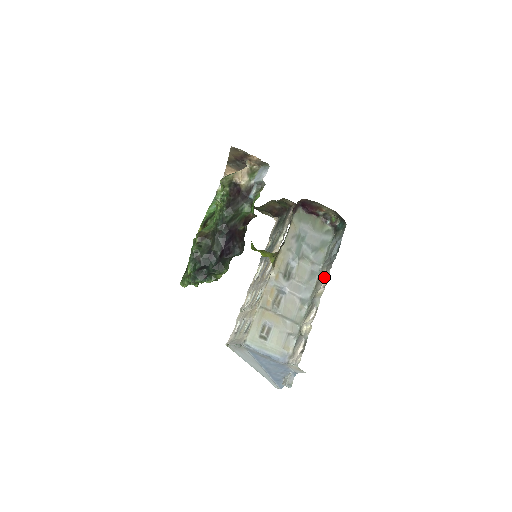
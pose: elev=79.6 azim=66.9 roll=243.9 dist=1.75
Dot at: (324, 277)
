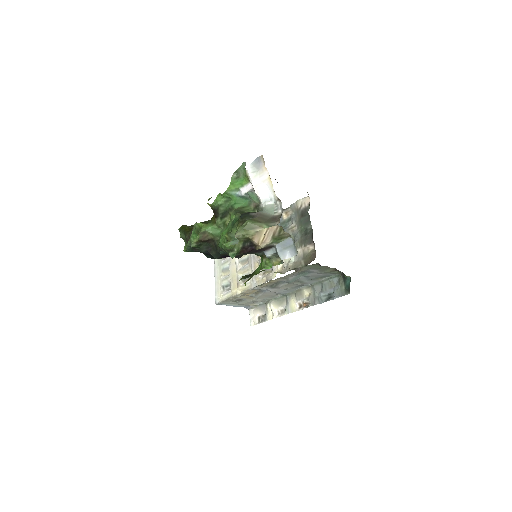
Dot at: (305, 299)
